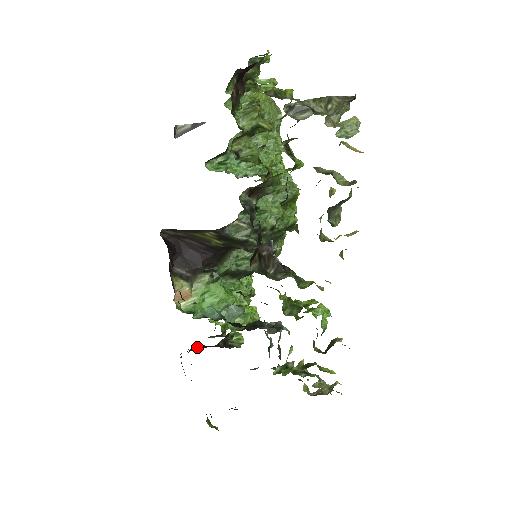
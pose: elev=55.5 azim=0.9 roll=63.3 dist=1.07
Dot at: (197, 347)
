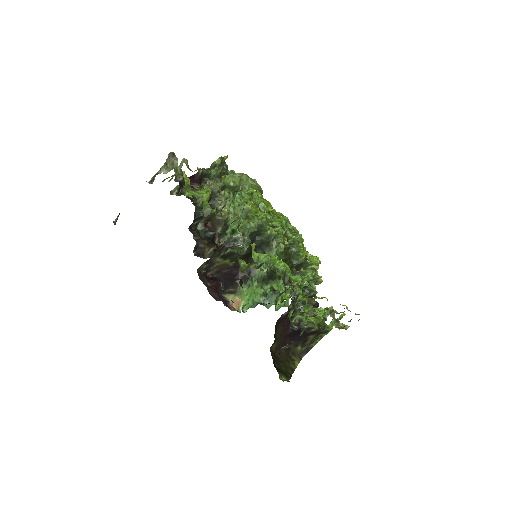
Dot at: (293, 341)
